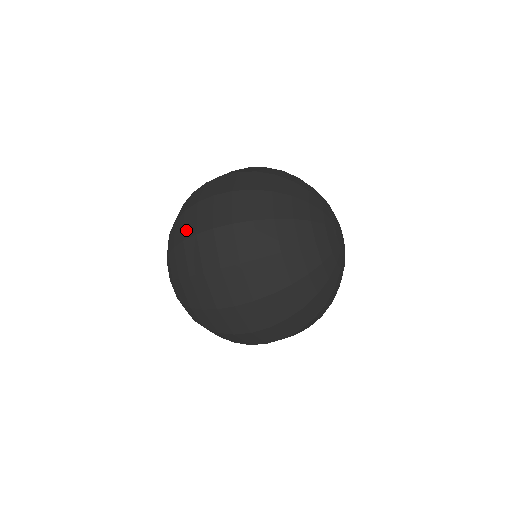
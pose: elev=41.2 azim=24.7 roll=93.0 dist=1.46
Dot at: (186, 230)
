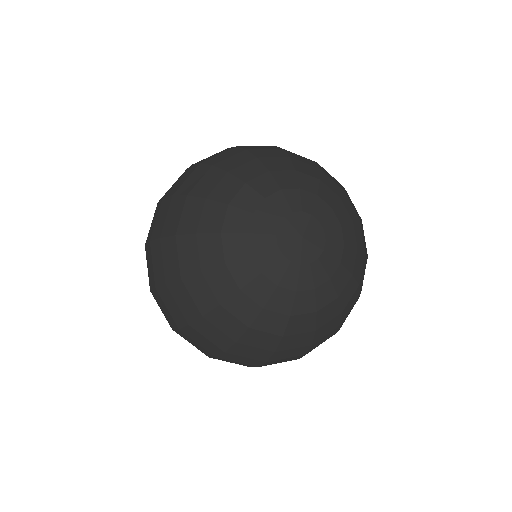
Dot at: occluded
